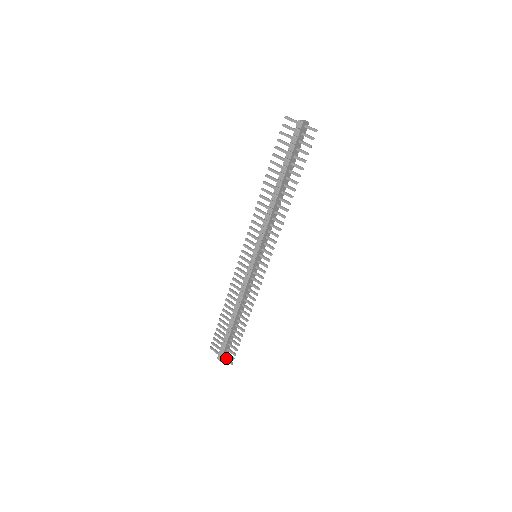
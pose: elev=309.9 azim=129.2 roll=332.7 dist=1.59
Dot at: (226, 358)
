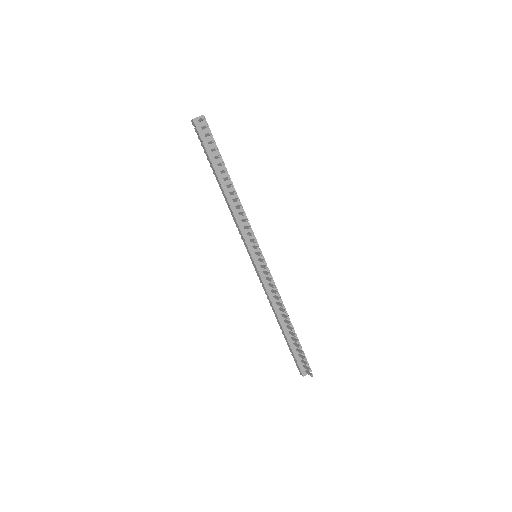
Dot at: (307, 371)
